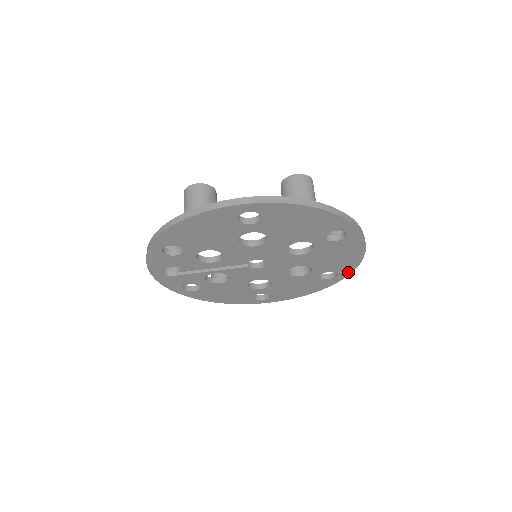
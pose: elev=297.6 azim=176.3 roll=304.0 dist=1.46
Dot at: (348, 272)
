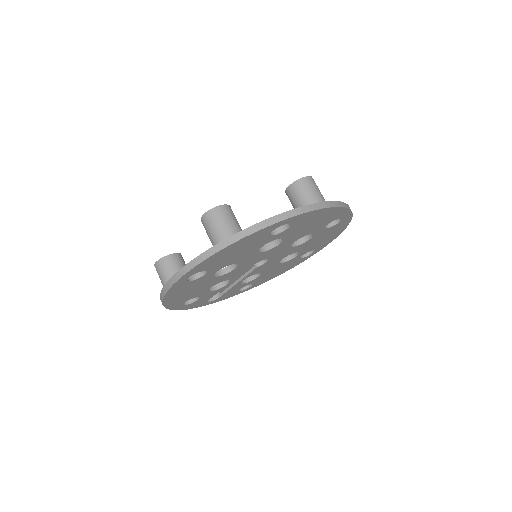
Dot at: (347, 212)
